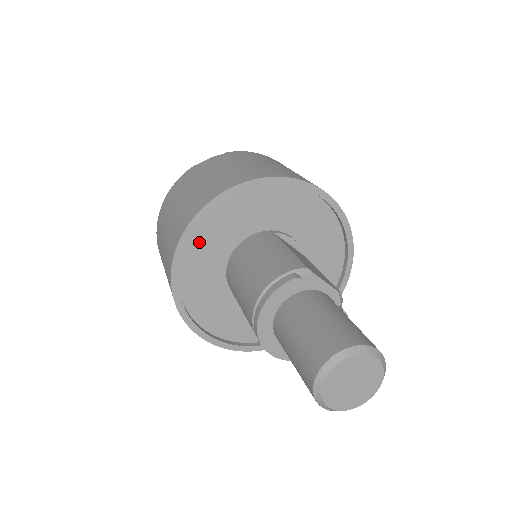
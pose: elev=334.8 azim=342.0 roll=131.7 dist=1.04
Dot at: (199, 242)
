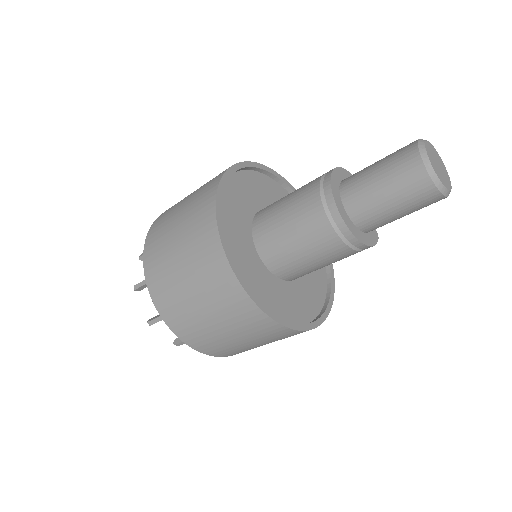
Dot at: (246, 181)
